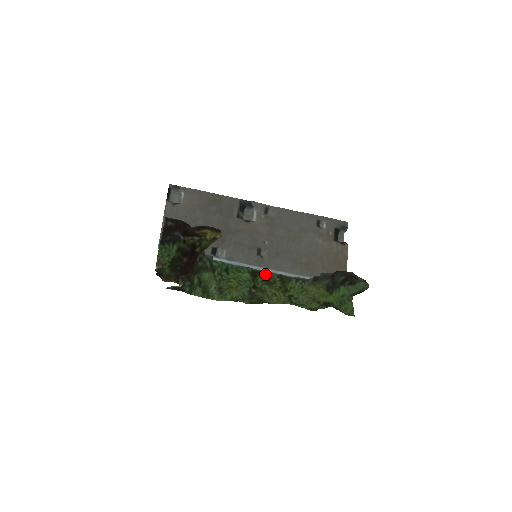
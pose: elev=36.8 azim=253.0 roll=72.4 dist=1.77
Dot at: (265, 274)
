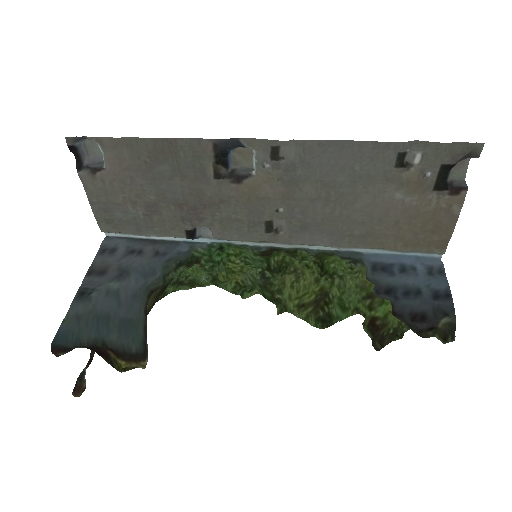
Dot at: (285, 250)
